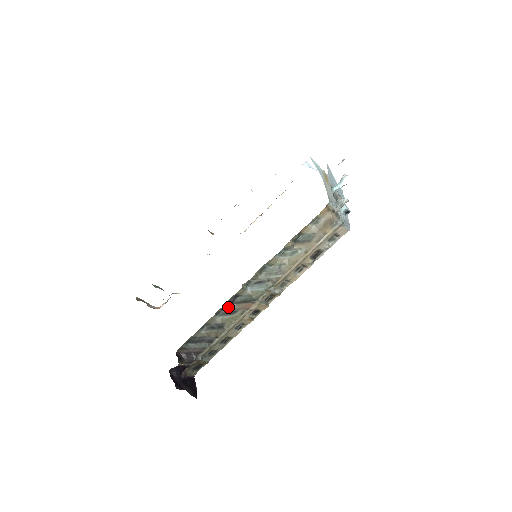
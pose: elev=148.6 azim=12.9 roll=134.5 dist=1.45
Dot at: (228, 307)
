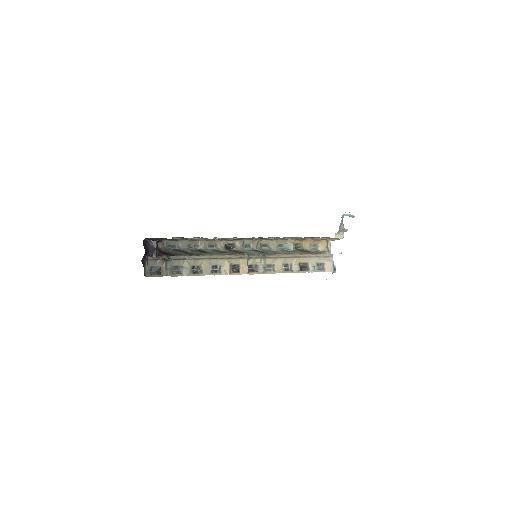
Dot at: (222, 248)
